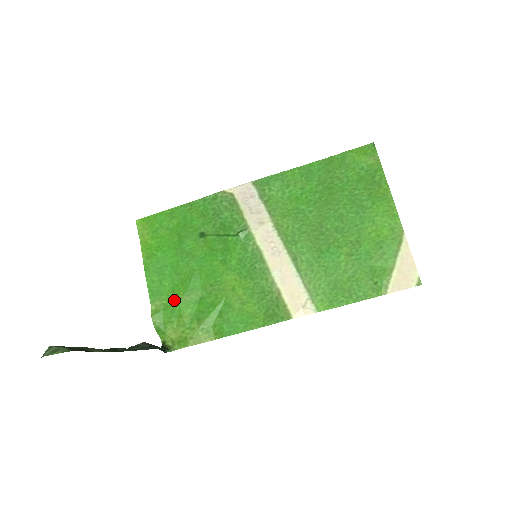
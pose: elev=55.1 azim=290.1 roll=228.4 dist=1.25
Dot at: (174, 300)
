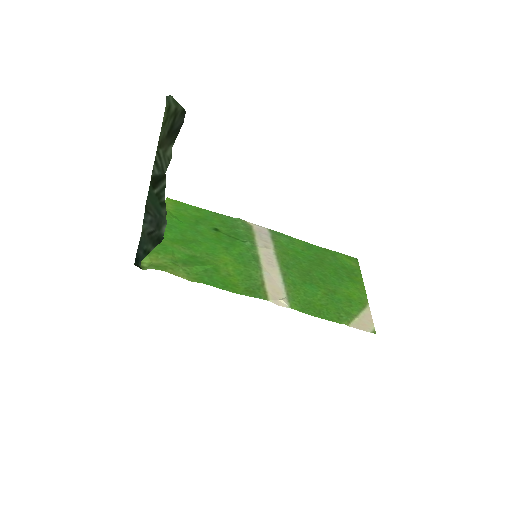
Dot at: (170, 244)
